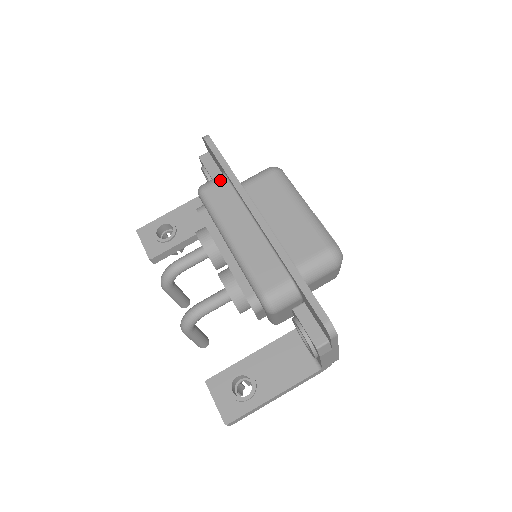
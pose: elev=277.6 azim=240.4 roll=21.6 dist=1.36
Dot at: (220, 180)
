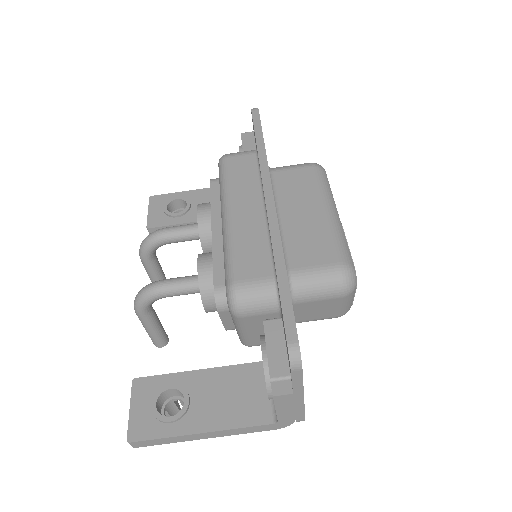
Dot at: (248, 153)
